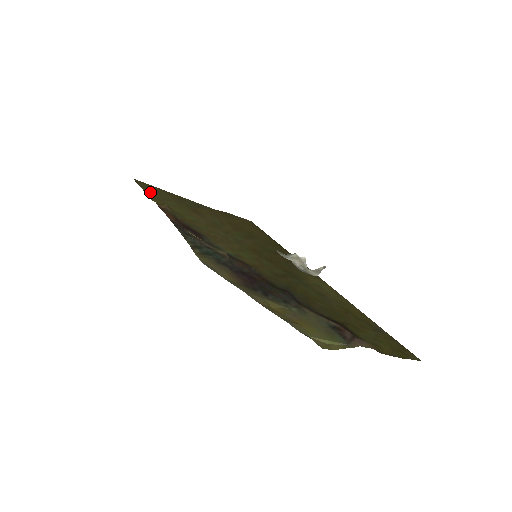
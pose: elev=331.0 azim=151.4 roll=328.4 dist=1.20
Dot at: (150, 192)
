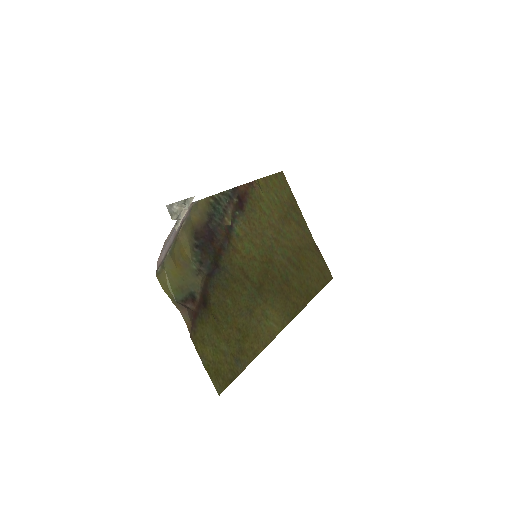
Dot at: (273, 181)
